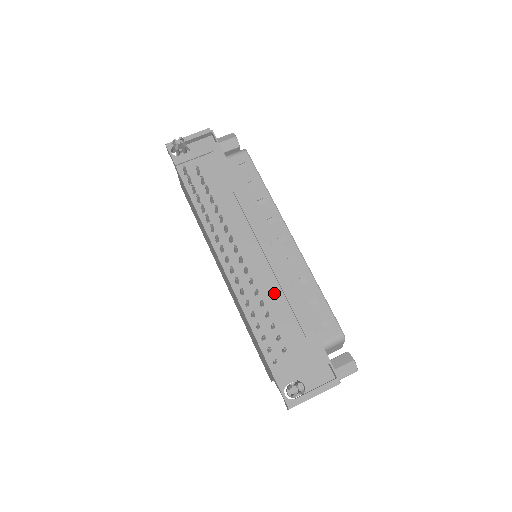
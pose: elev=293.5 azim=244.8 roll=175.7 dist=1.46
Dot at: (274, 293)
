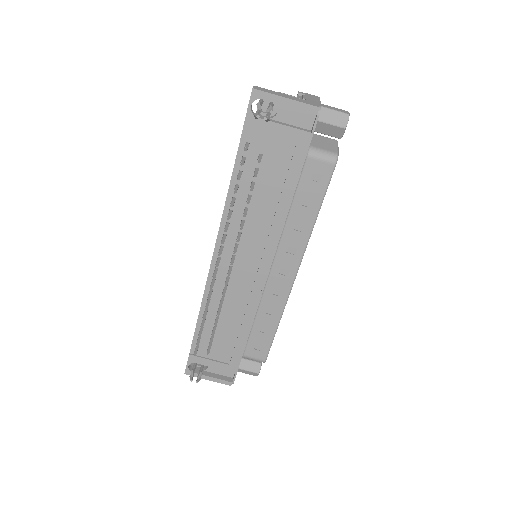
Dot at: (237, 308)
